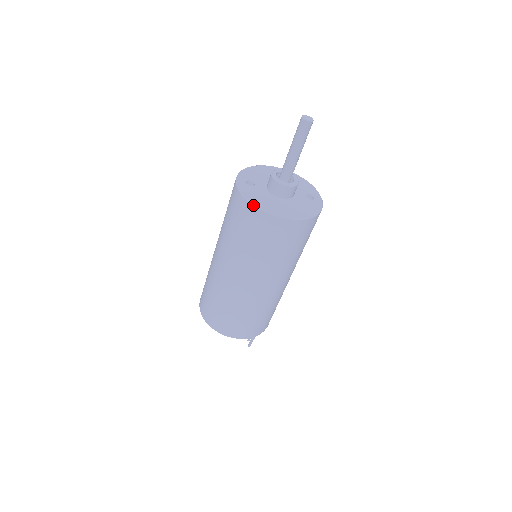
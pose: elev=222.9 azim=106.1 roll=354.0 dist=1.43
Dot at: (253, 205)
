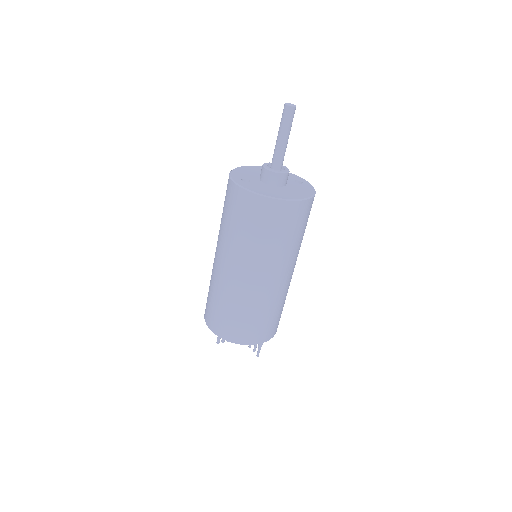
Dot at: (263, 196)
